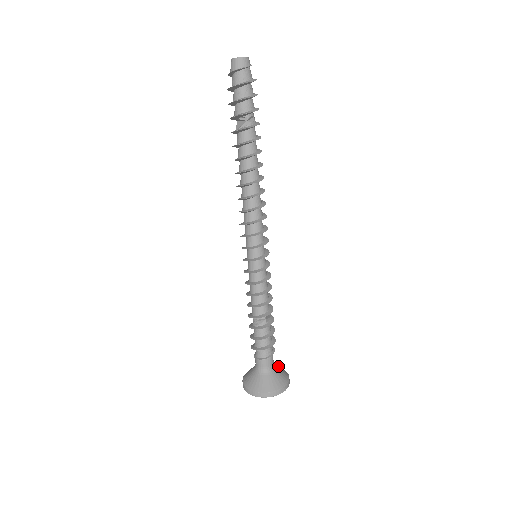
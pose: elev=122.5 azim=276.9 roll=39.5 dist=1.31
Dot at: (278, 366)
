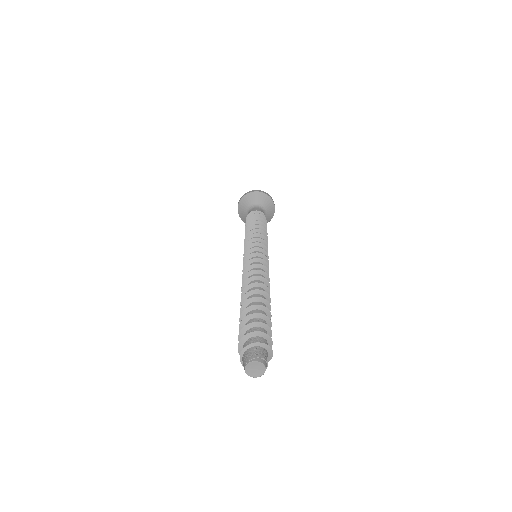
Dot at: (268, 209)
